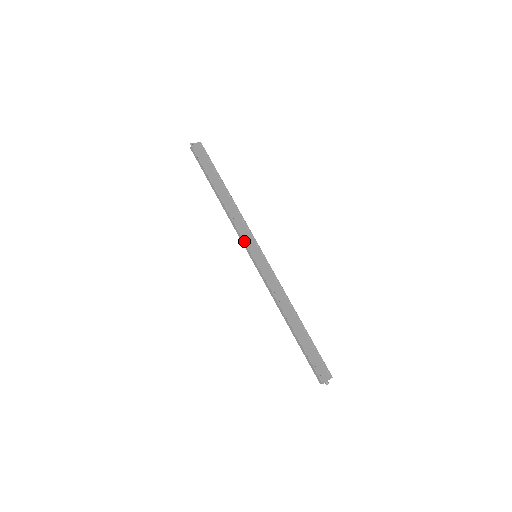
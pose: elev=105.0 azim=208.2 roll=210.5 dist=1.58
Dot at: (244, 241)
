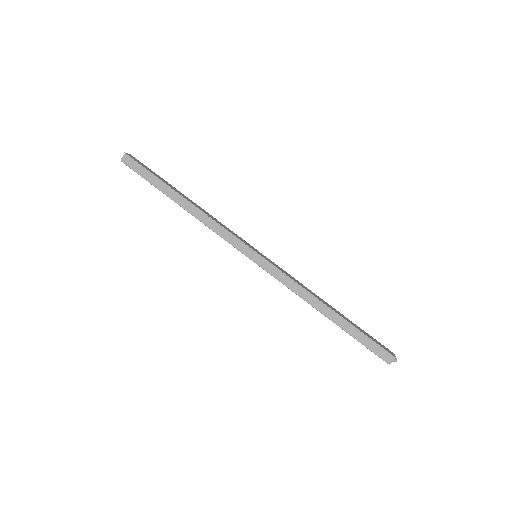
Dot at: (240, 240)
